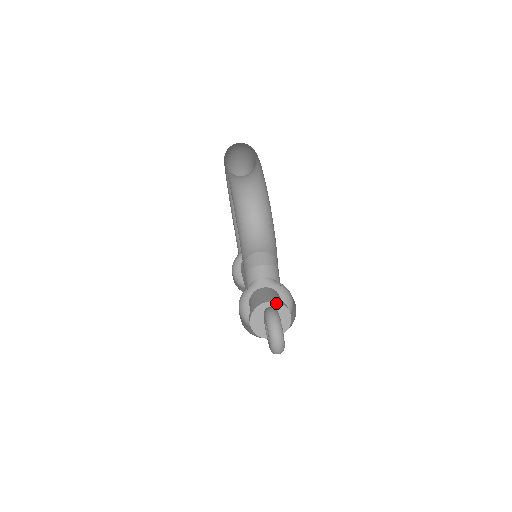
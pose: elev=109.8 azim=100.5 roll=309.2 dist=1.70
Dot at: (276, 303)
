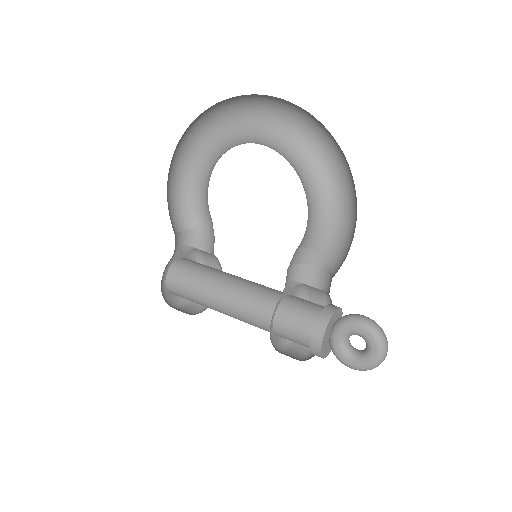
Dot at: (339, 309)
